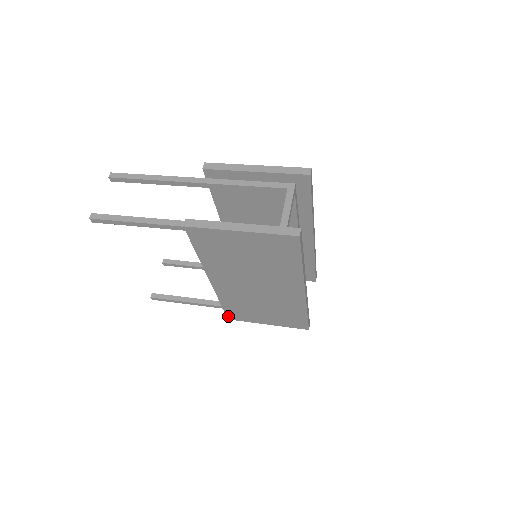
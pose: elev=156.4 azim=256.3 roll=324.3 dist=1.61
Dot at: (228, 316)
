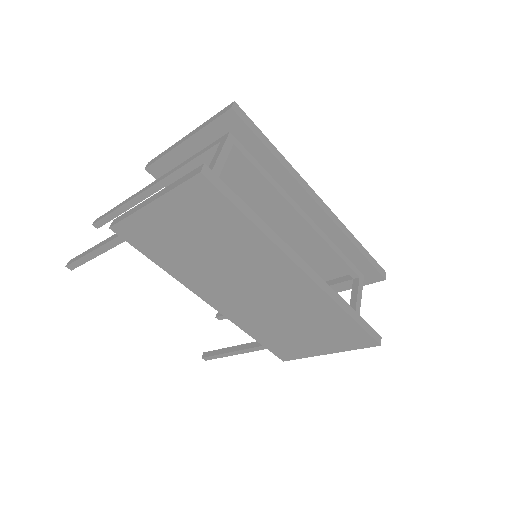
Dot at: (278, 356)
